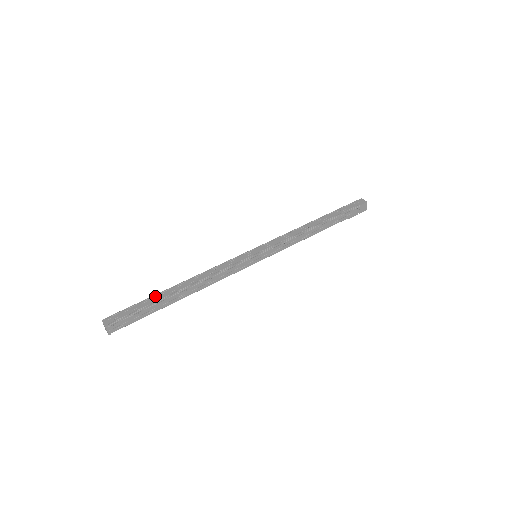
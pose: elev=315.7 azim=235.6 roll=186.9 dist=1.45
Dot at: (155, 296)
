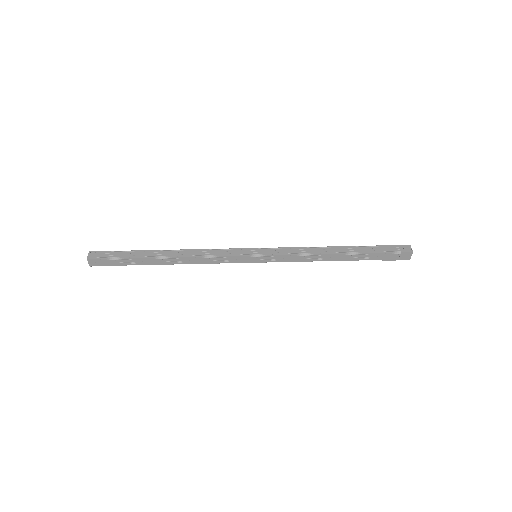
Dot at: (142, 251)
